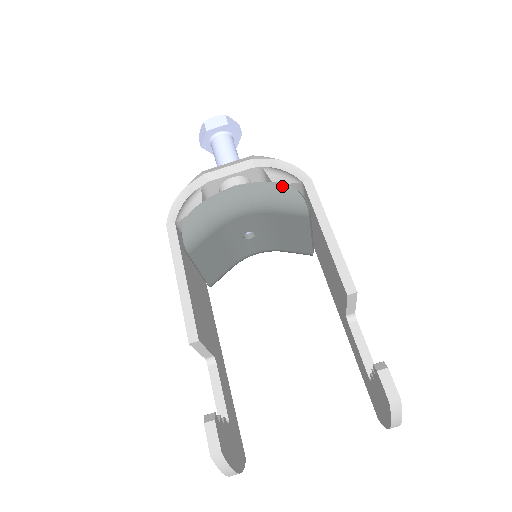
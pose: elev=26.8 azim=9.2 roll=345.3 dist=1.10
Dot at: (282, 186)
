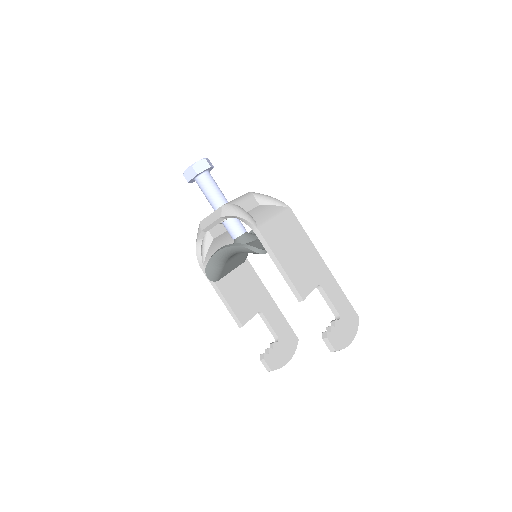
Dot at: (242, 248)
